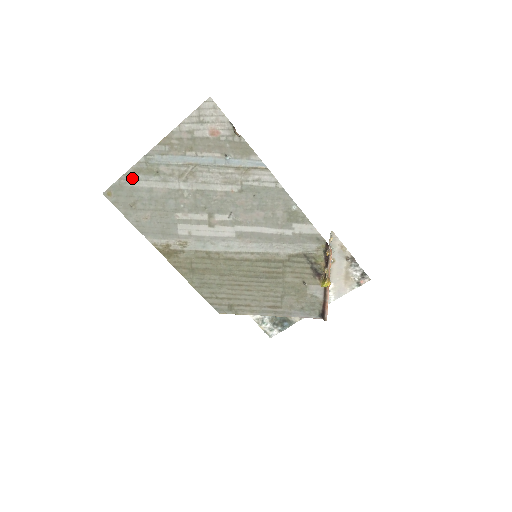
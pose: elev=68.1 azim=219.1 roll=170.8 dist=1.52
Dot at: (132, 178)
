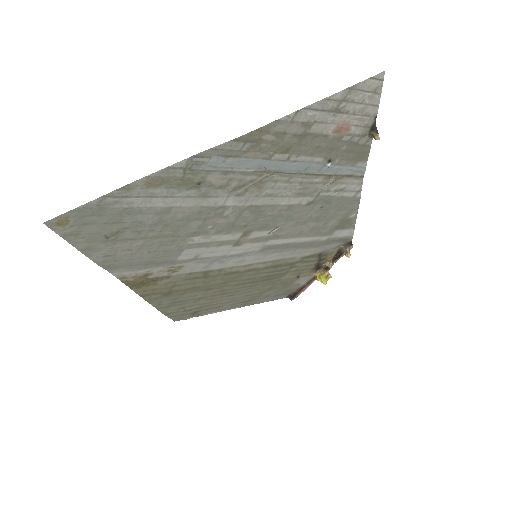
Dot at: (136, 194)
